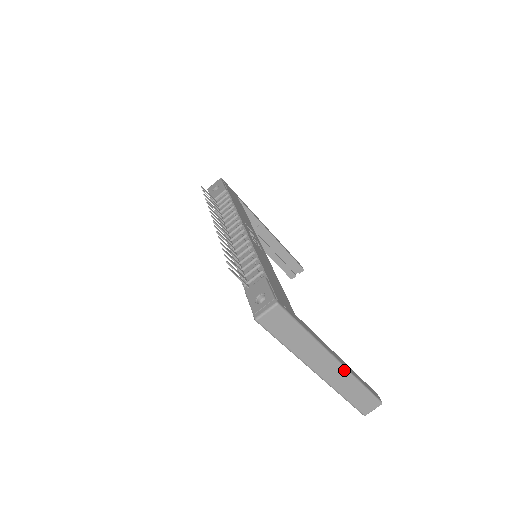
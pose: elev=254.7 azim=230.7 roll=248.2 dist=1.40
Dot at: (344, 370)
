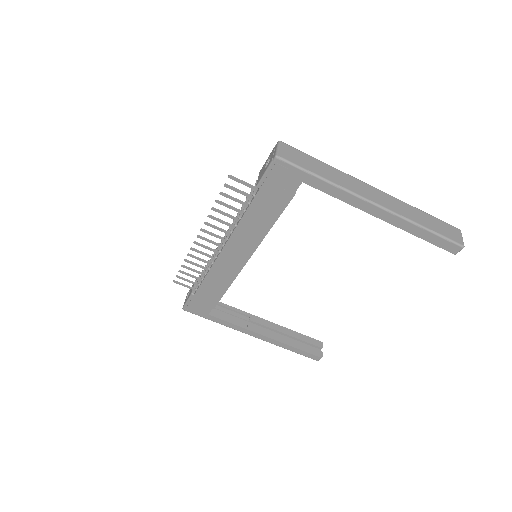
Dot at: (391, 196)
